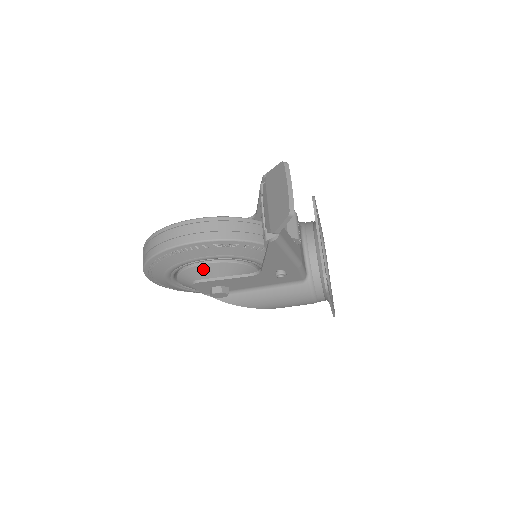
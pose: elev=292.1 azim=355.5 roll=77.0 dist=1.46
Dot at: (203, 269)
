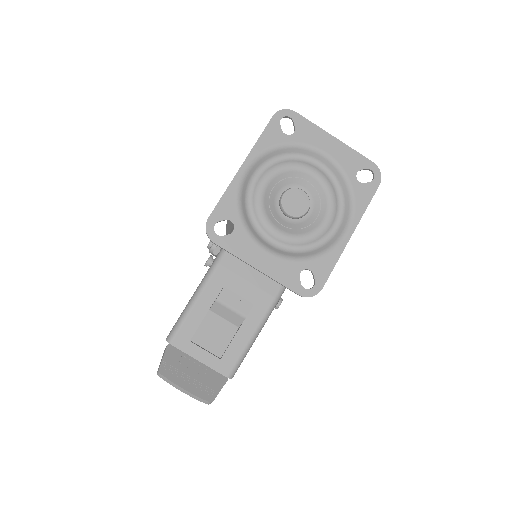
Dot at: occluded
